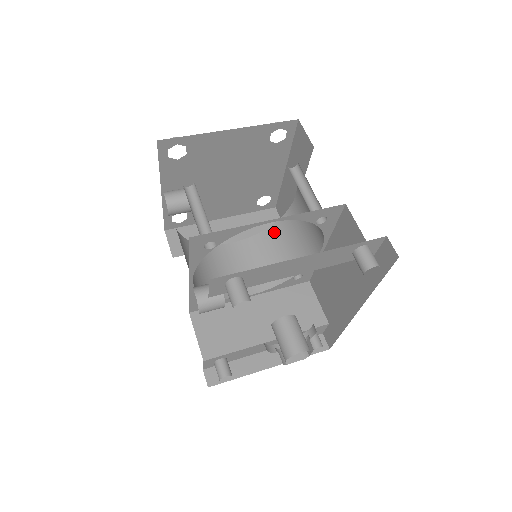
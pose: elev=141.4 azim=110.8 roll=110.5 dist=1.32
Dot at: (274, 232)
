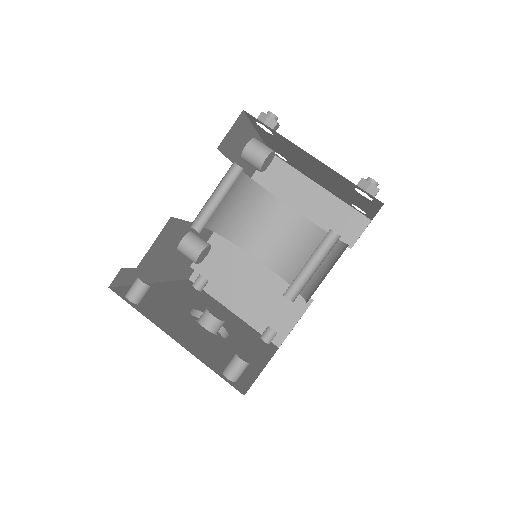
Dot at: occluded
